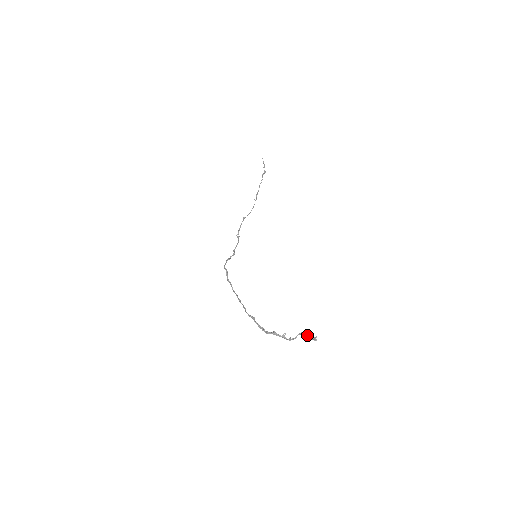
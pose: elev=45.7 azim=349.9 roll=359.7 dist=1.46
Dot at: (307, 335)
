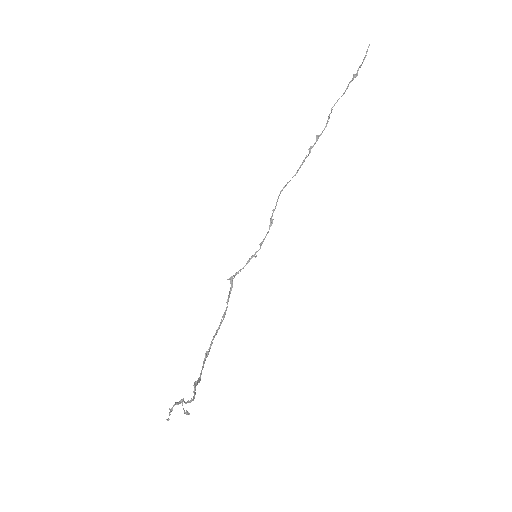
Dot at: occluded
